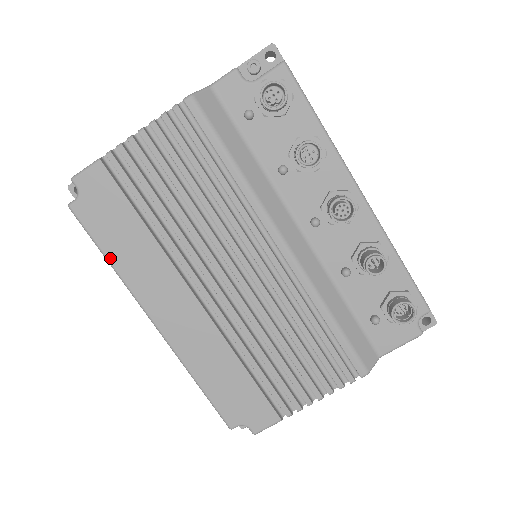
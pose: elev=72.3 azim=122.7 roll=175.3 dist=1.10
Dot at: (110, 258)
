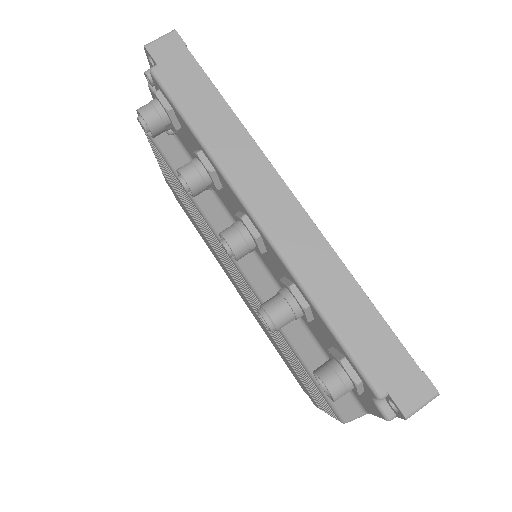
Dot at: occluded
